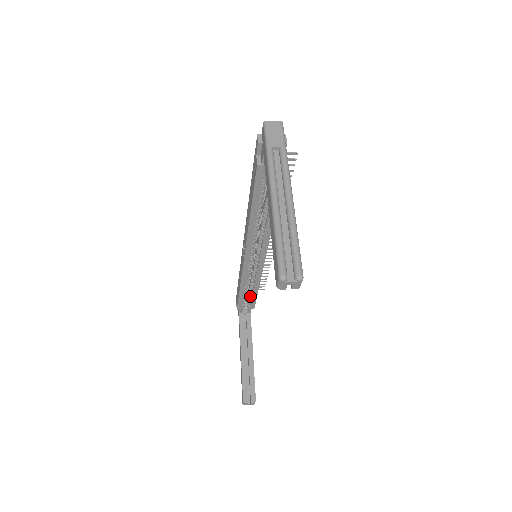
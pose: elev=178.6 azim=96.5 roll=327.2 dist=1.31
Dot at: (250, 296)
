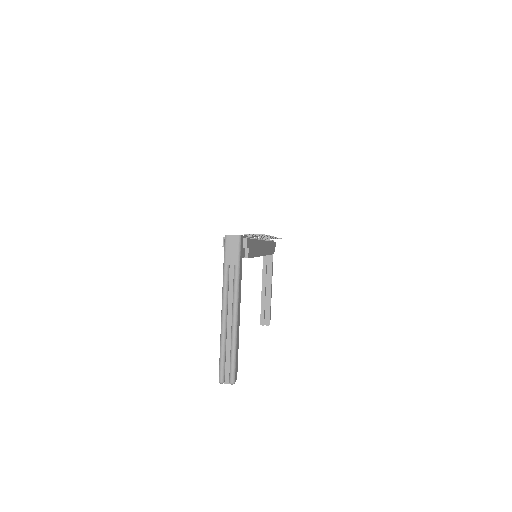
Dot at: occluded
